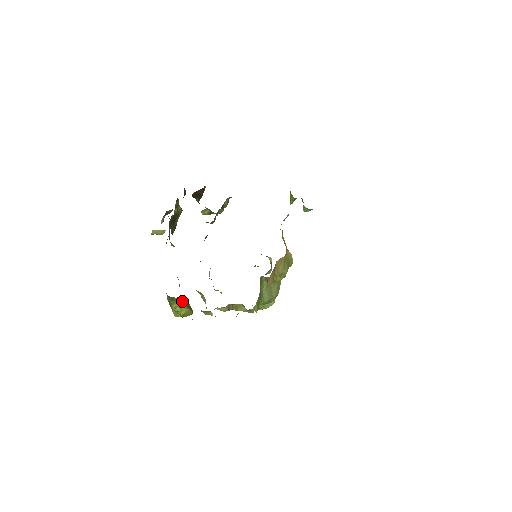
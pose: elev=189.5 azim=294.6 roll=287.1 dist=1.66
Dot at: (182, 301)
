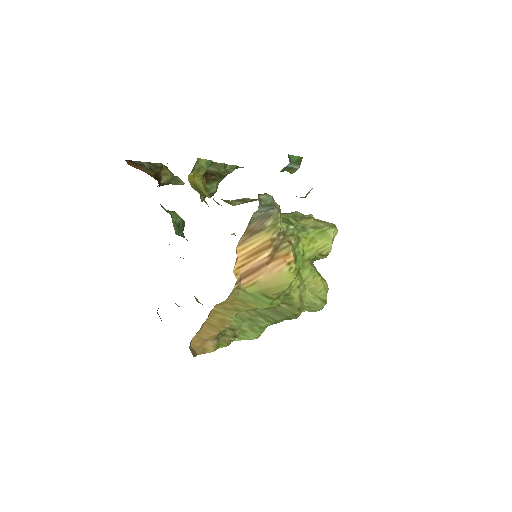
Dot at: occluded
